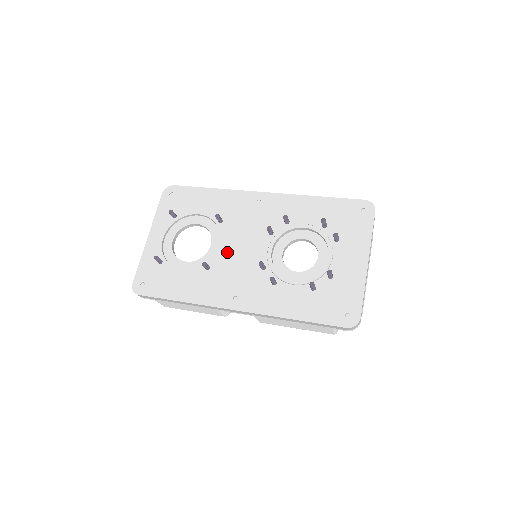
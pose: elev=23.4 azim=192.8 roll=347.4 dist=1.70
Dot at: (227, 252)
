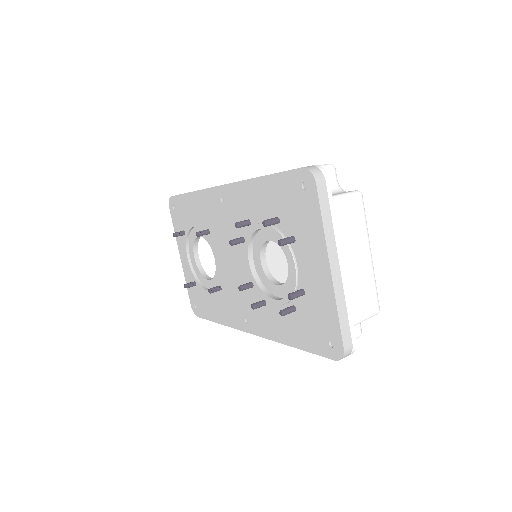
Dot at: (224, 268)
